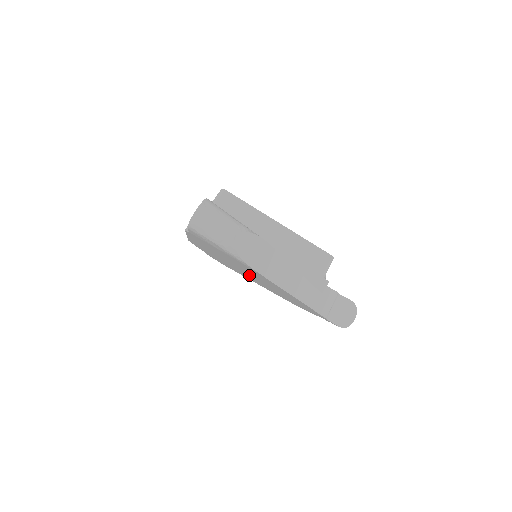
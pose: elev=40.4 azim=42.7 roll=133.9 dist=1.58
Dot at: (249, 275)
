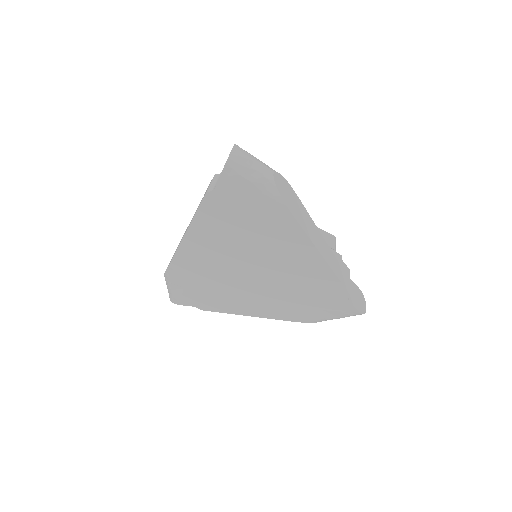
Dot at: (252, 279)
